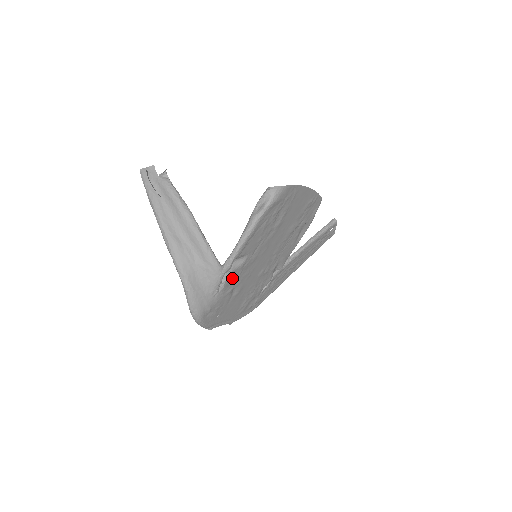
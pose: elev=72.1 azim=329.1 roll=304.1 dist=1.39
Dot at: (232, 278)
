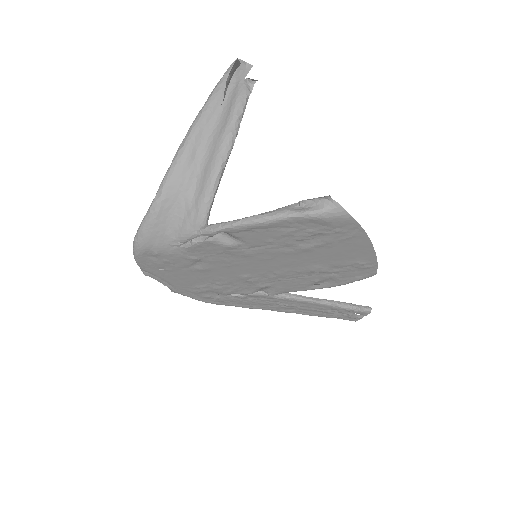
Dot at: (206, 248)
